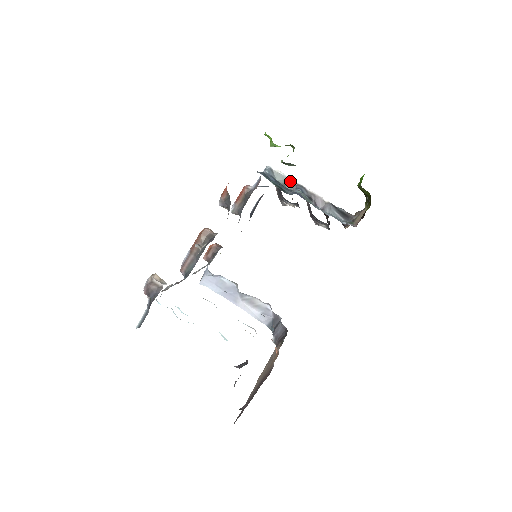
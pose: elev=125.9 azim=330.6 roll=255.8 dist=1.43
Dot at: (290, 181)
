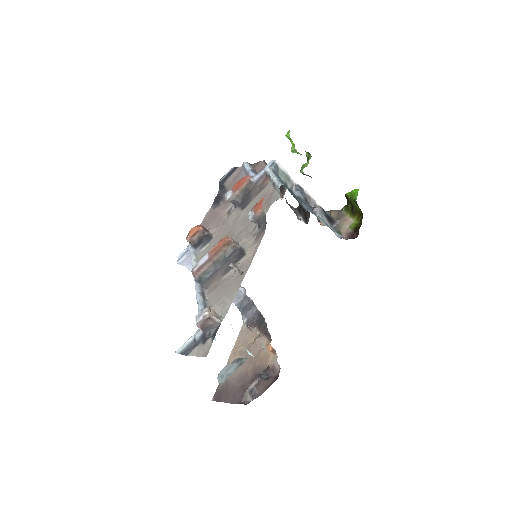
Dot at: (291, 180)
